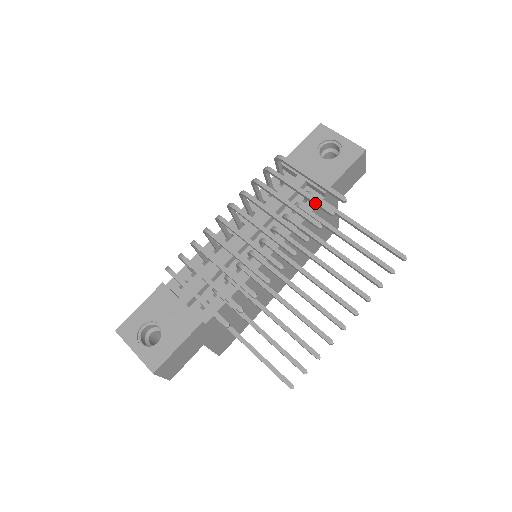
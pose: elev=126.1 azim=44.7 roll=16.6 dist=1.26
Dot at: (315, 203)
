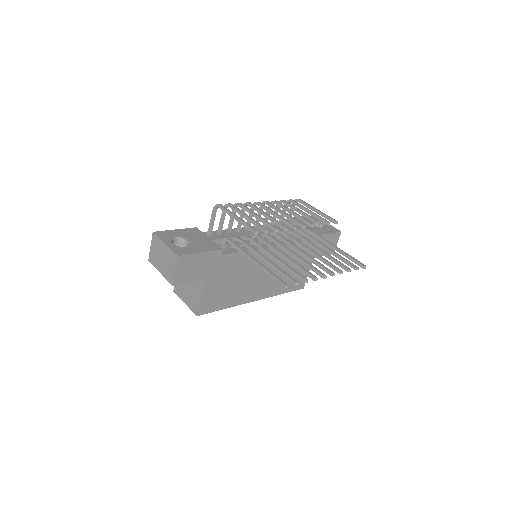
Dot at: (319, 217)
